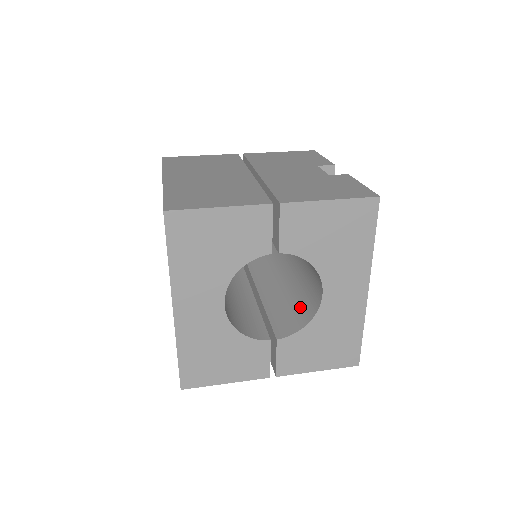
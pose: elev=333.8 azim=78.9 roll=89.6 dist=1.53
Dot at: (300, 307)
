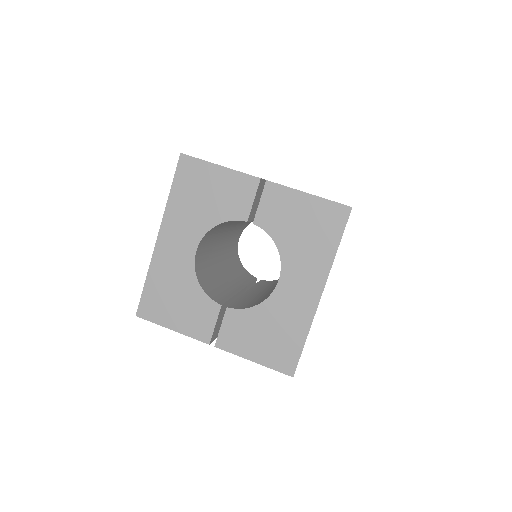
Dot at: (264, 298)
